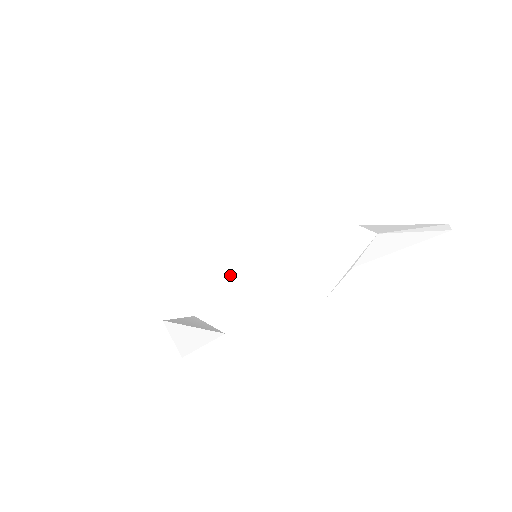
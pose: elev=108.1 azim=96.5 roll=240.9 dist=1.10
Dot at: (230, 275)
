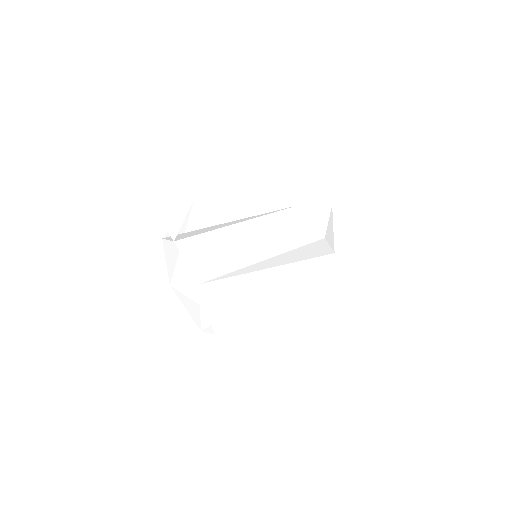
Dot at: (242, 240)
